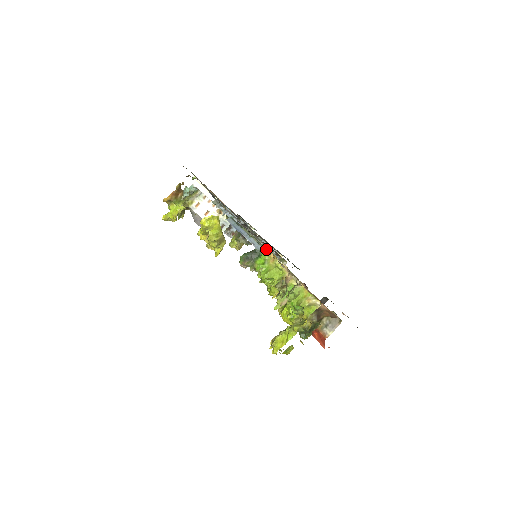
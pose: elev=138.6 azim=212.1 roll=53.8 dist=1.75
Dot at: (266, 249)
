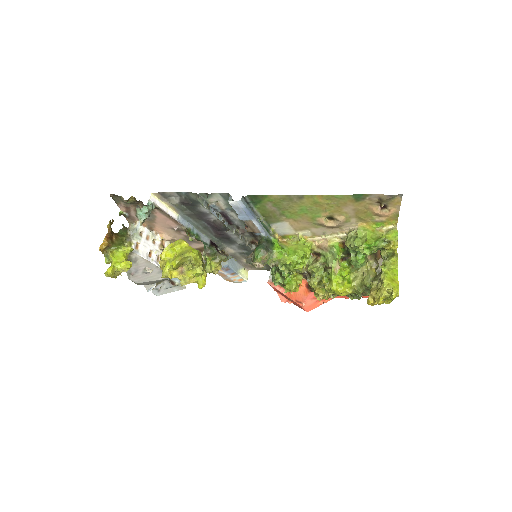
Dot at: (273, 234)
